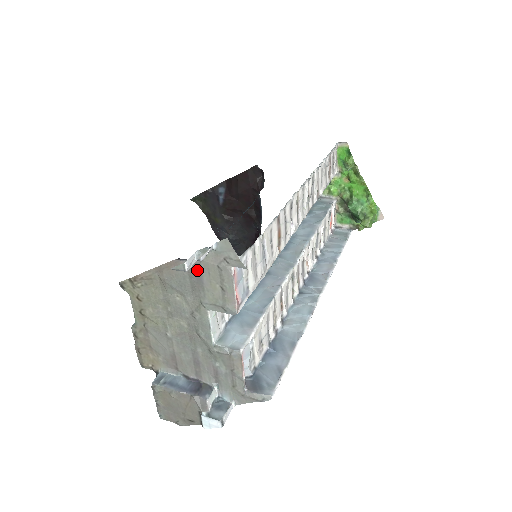
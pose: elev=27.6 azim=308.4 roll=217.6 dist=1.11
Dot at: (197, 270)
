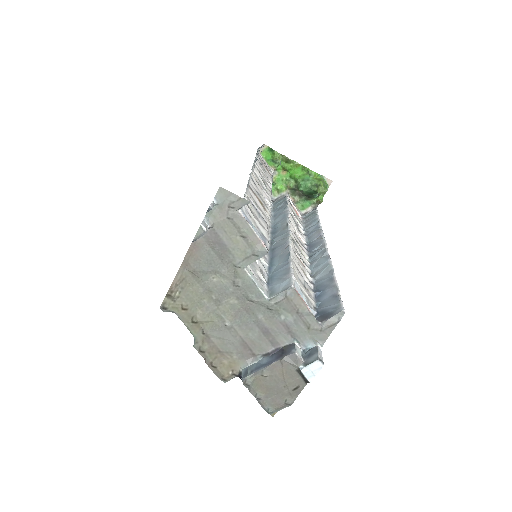
Dot at: (214, 237)
